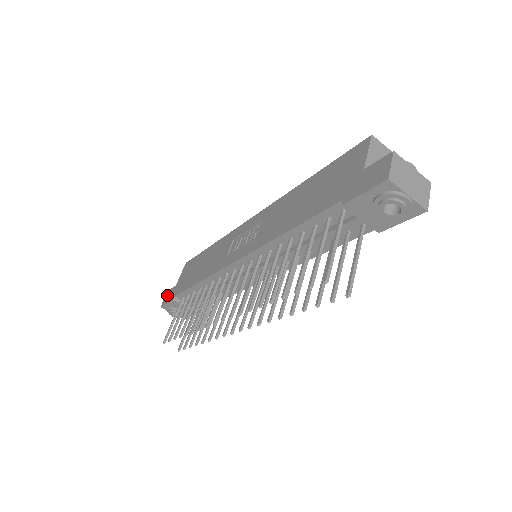
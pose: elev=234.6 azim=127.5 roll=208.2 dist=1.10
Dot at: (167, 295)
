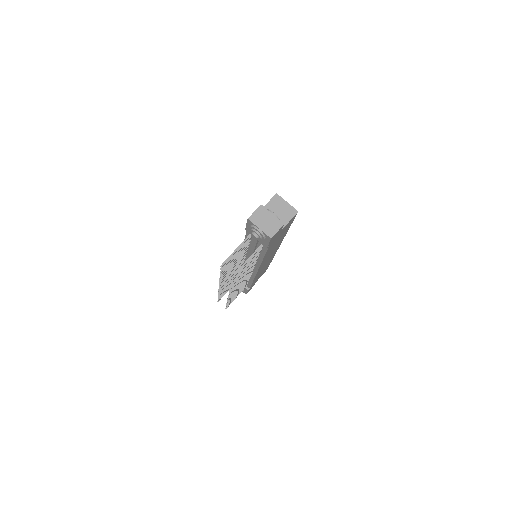
Dot at: occluded
